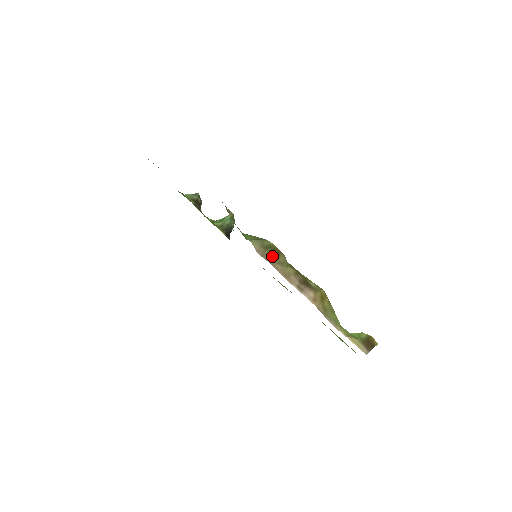
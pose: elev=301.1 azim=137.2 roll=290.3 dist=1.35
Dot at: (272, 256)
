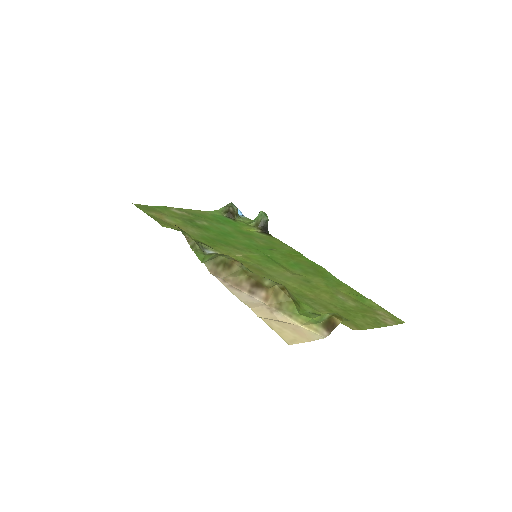
Dot at: (224, 270)
